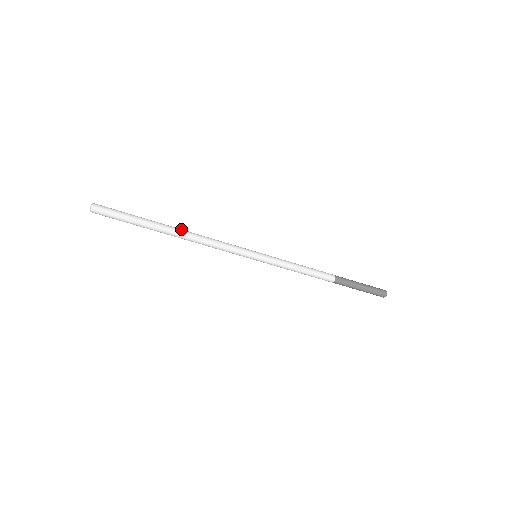
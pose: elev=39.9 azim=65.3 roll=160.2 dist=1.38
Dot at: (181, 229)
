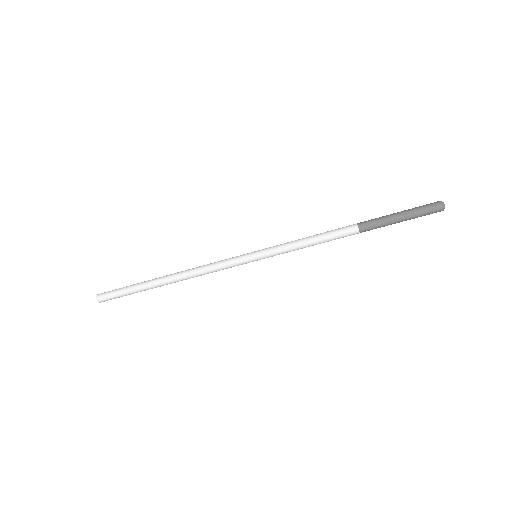
Dot at: occluded
